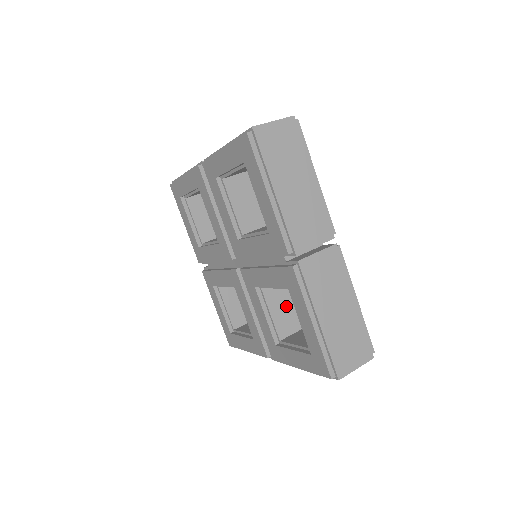
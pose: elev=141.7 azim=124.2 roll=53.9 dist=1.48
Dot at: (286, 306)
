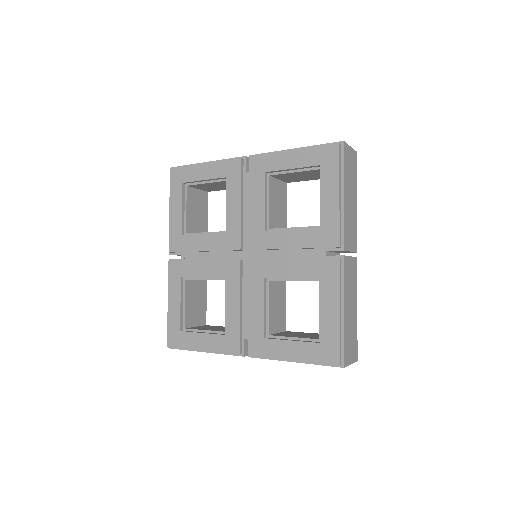
Dot at: (277, 306)
